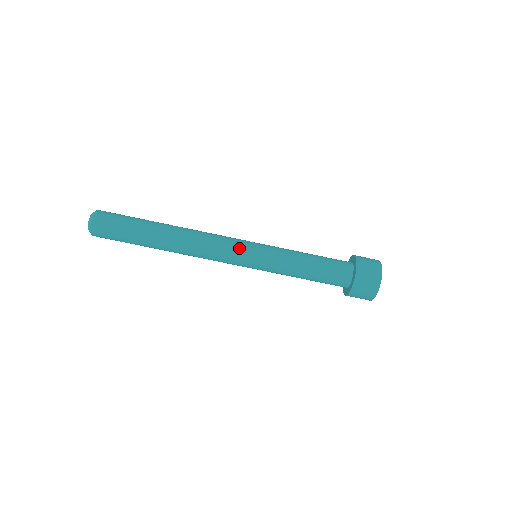
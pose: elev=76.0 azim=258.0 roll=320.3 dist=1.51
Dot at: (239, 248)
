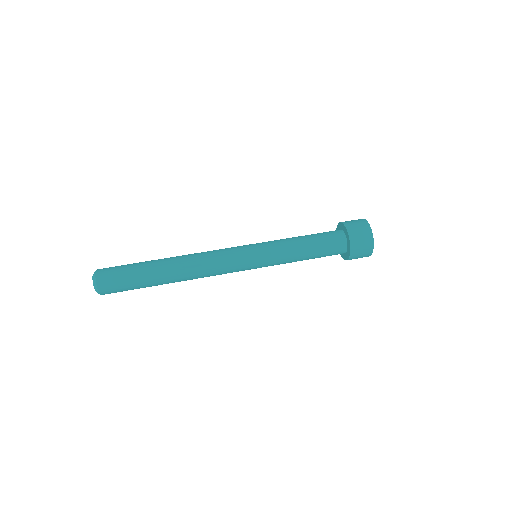
Dot at: occluded
